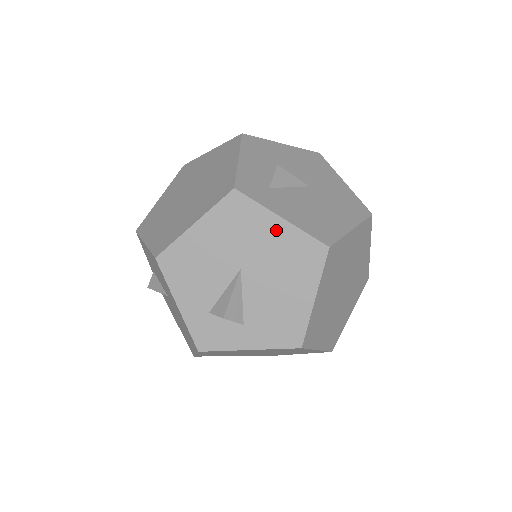
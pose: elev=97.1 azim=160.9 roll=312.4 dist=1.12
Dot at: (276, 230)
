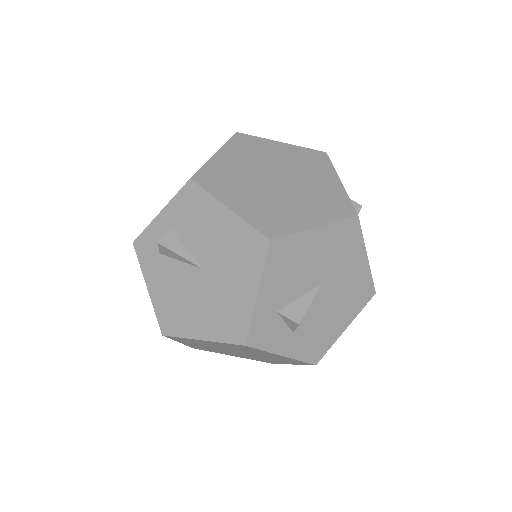
Dot at: (359, 264)
